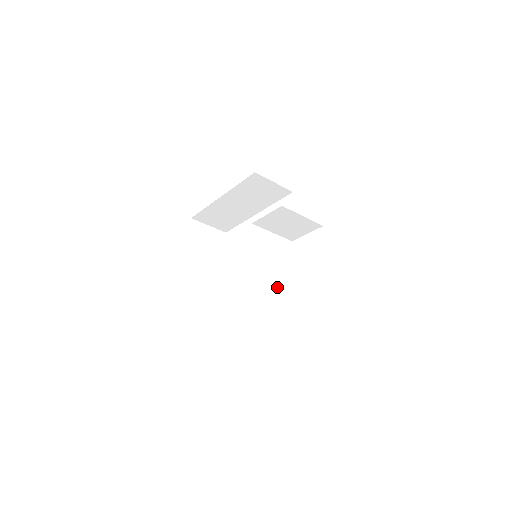
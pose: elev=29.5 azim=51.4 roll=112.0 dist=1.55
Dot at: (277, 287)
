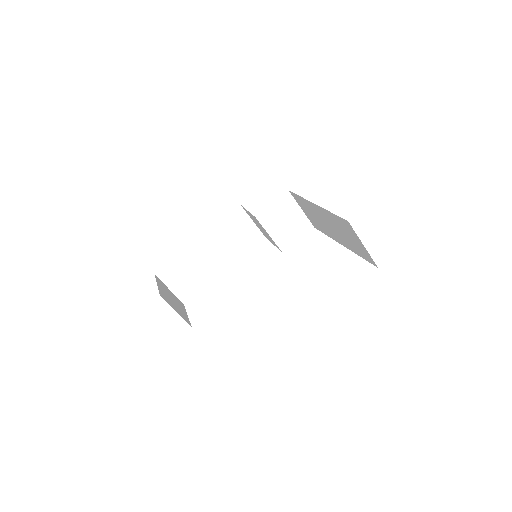
Dot at: occluded
